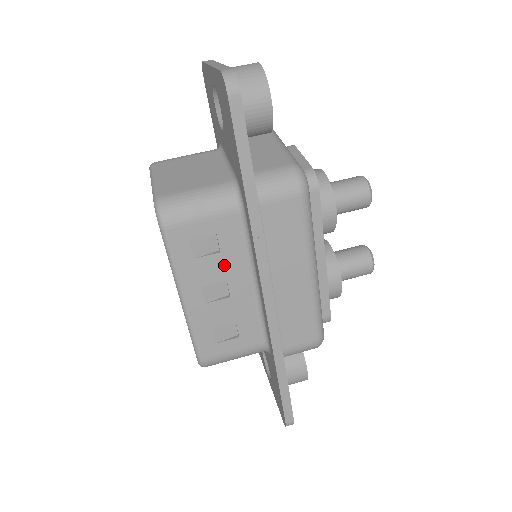
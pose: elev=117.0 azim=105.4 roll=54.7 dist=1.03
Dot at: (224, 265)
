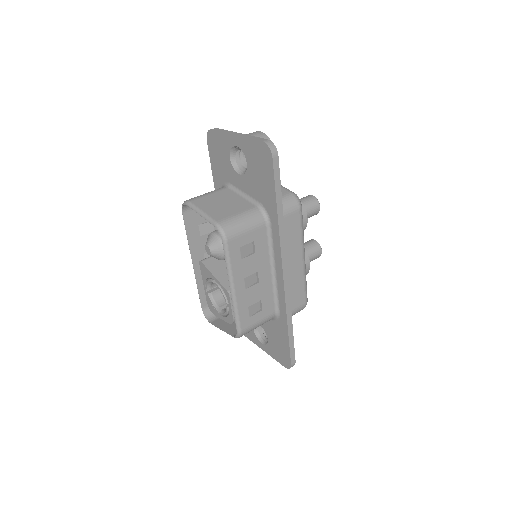
Dot at: (257, 261)
